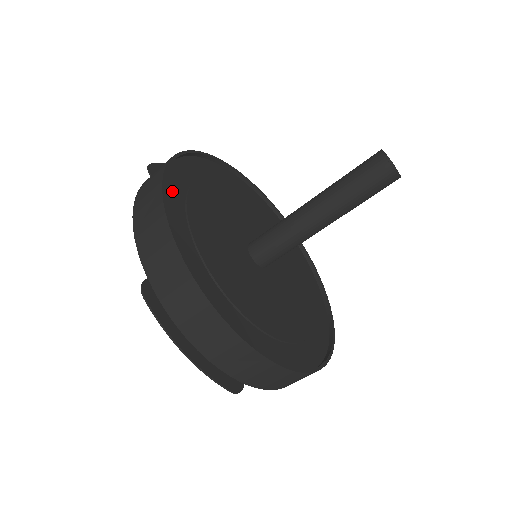
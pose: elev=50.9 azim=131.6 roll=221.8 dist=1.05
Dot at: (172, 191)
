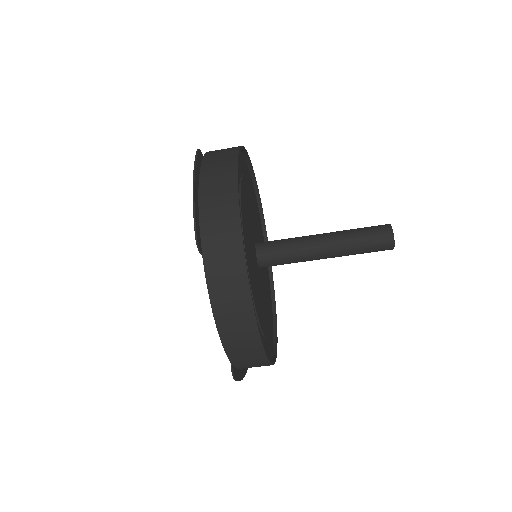
Dot at: (245, 165)
